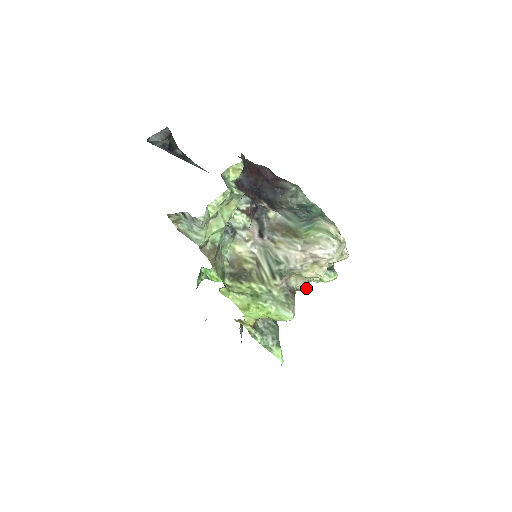
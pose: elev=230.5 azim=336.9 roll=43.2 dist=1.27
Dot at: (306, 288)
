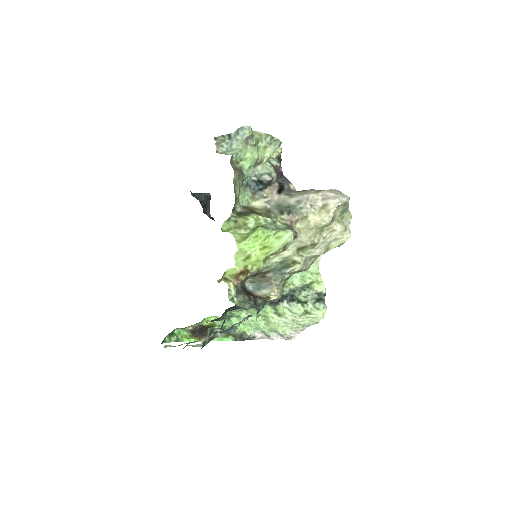
Dot at: (302, 263)
